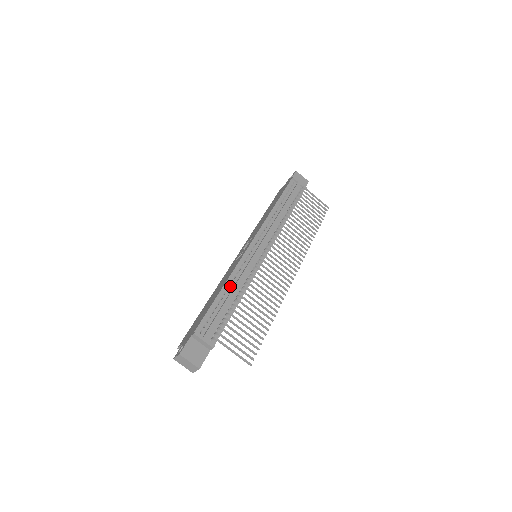
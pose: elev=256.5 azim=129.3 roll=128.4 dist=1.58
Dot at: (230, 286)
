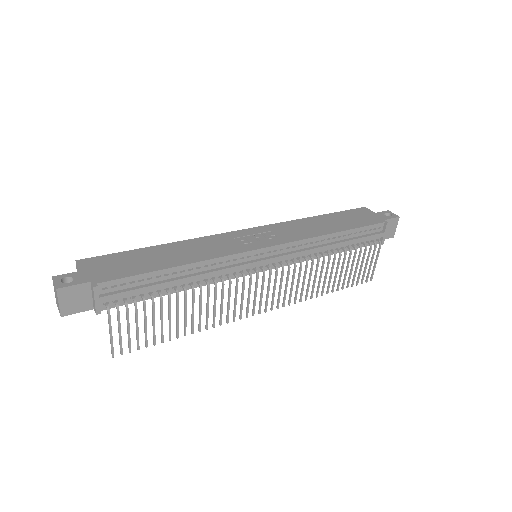
Dot at: (190, 270)
